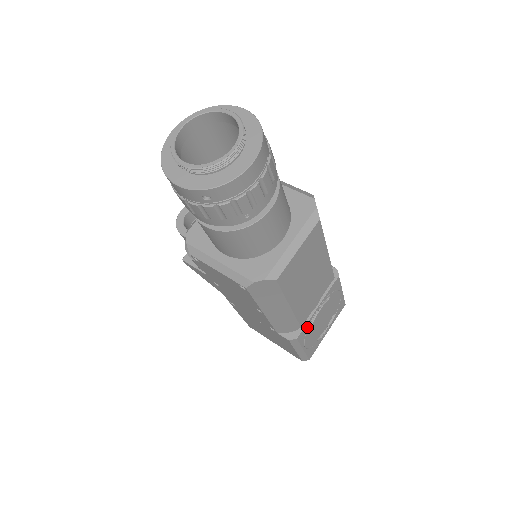
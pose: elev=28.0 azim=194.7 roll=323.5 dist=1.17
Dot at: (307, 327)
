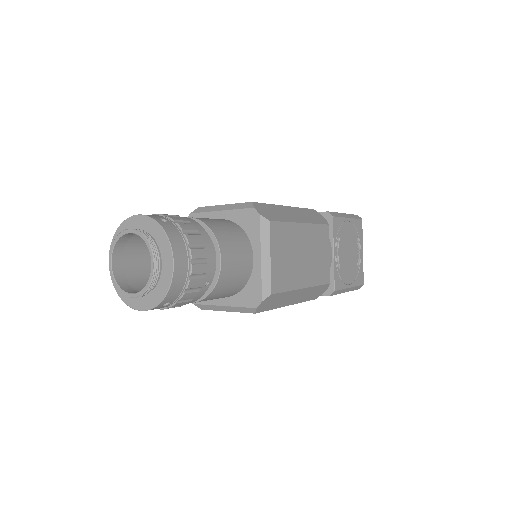
Dot at: (337, 274)
